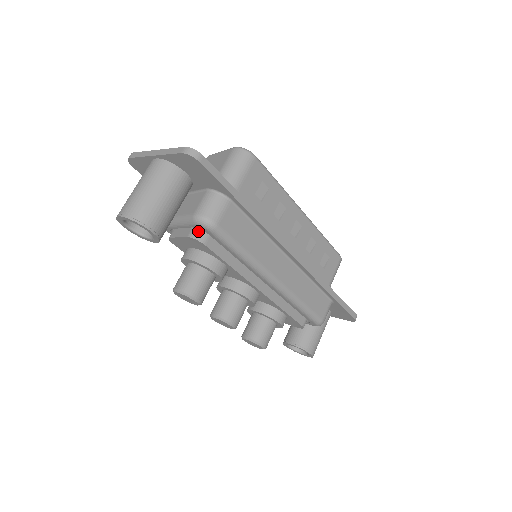
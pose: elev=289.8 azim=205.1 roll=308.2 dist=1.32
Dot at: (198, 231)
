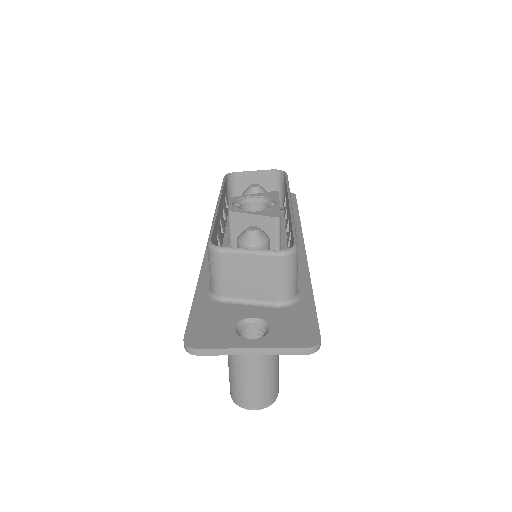
Dot at: occluded
